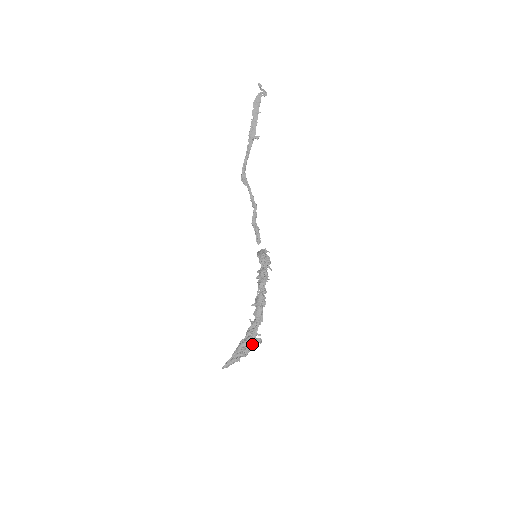
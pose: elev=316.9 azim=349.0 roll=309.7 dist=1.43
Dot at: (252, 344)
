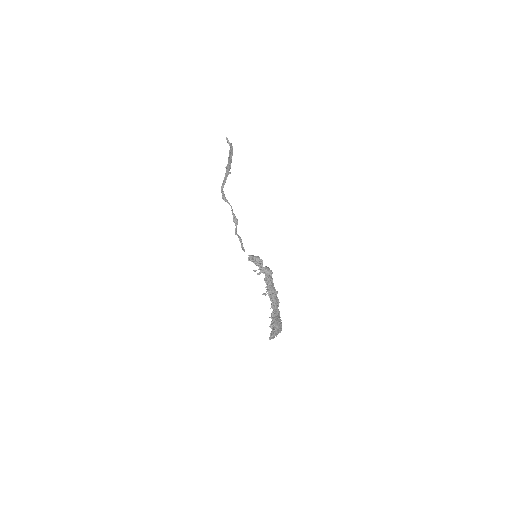
Dot at: (281, 322)
